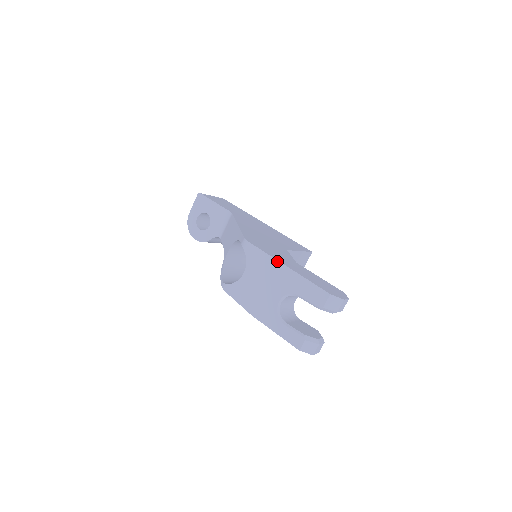
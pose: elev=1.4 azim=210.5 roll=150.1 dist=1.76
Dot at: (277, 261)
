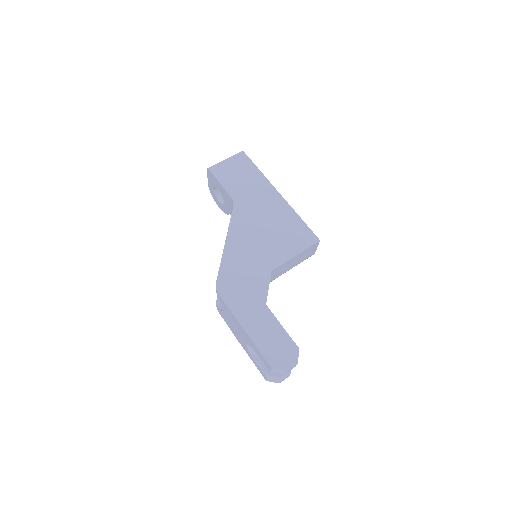
Dot at: (237, 320)
